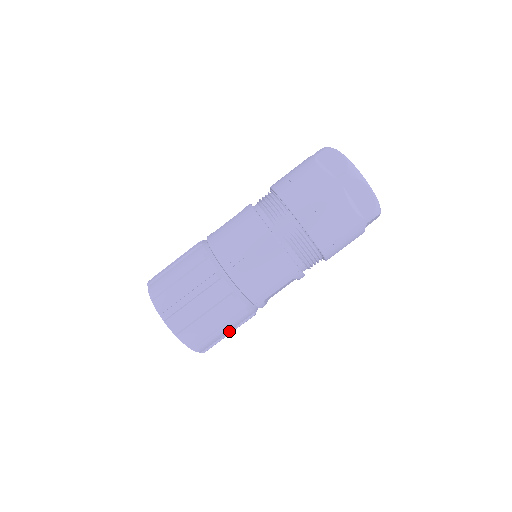
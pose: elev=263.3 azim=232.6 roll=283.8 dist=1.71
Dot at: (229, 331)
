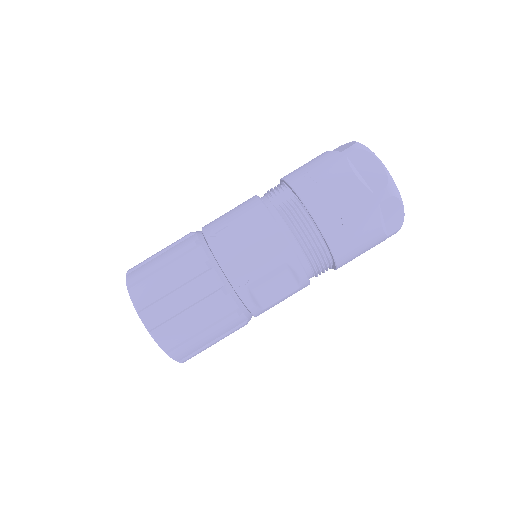
Dot at: (203, 329)
